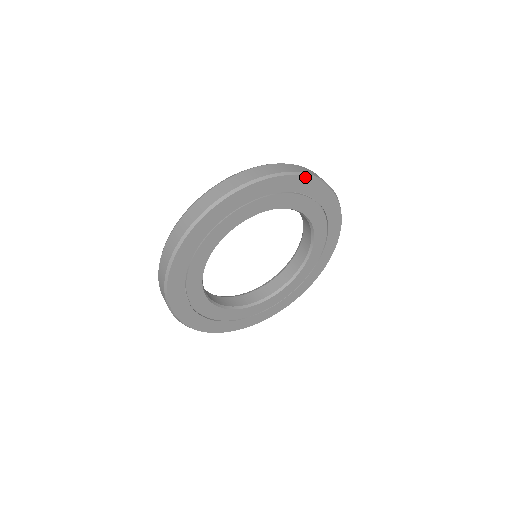
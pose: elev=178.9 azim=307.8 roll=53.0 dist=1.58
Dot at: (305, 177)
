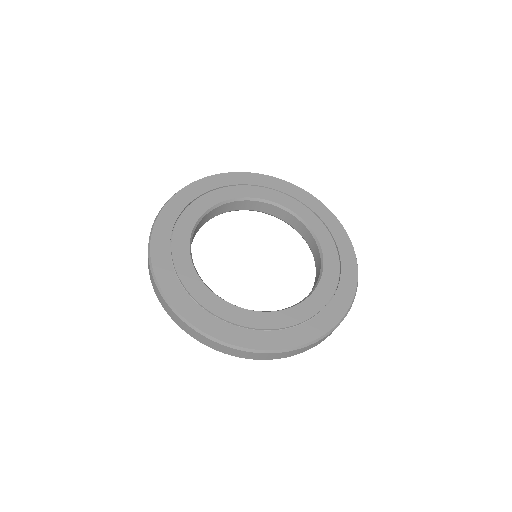
Dot at: (264, 175)
